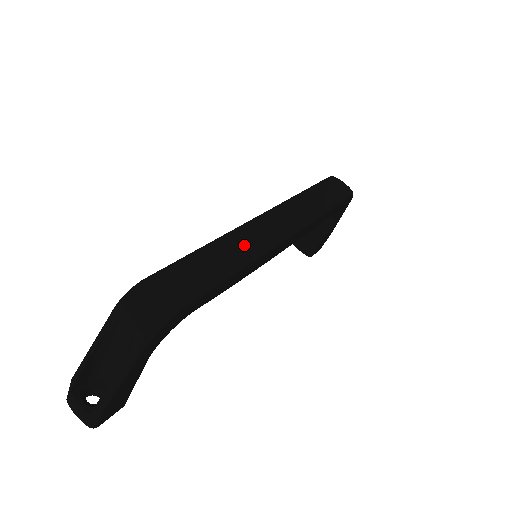
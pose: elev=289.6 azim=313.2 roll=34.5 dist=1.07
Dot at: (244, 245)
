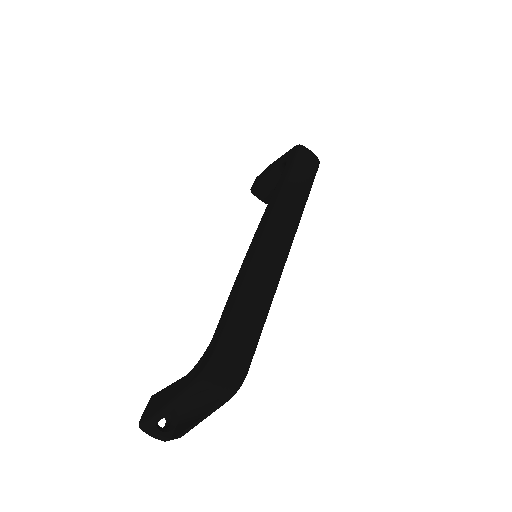
Dot at: (268, 278)
